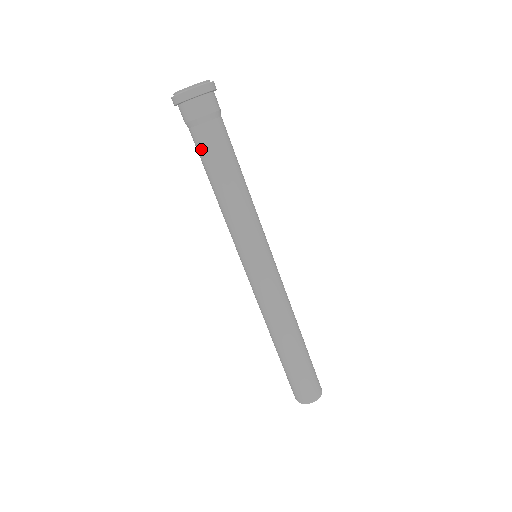
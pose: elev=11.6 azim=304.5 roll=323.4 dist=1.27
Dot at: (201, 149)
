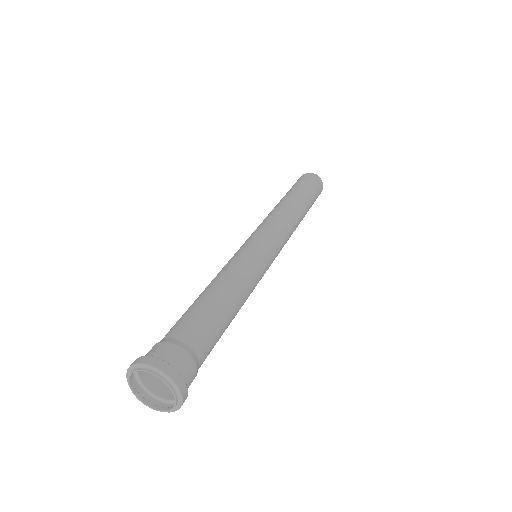
Dot at: occluded
